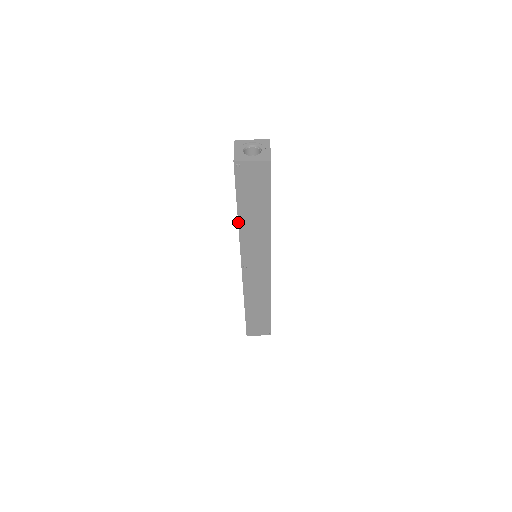
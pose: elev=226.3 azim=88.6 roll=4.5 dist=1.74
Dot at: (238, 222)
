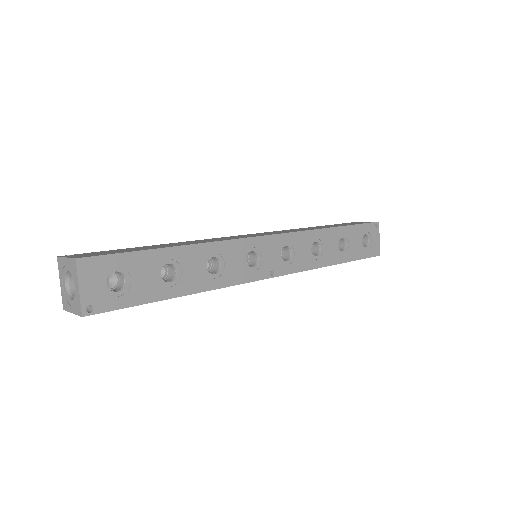
Dot at: occluded
